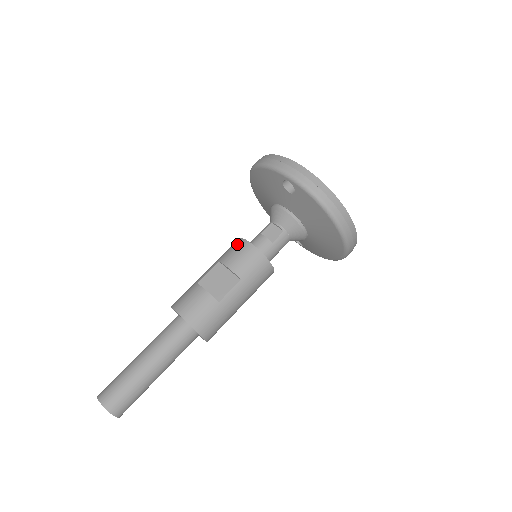
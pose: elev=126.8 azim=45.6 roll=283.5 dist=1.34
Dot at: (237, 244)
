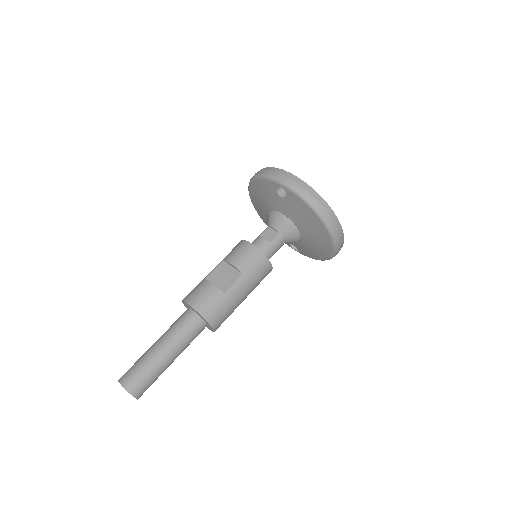
Dot at: (239, 245)
